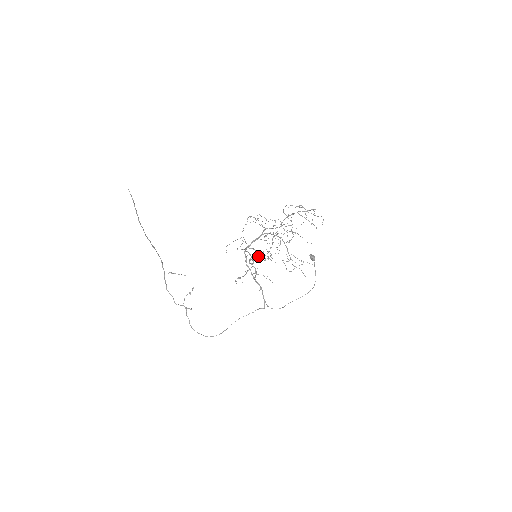
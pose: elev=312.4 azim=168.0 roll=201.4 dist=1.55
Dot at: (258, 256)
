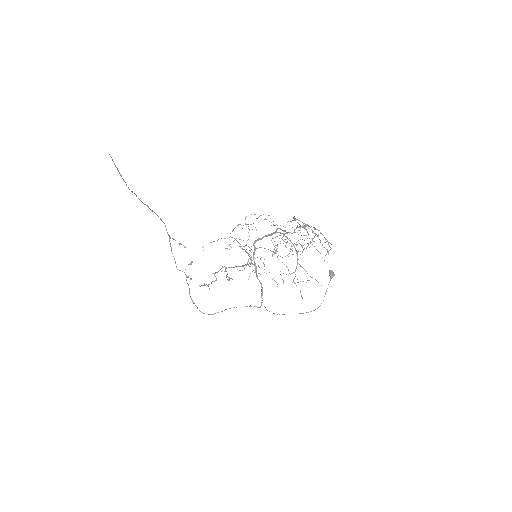
Dot at: (236, 266)
